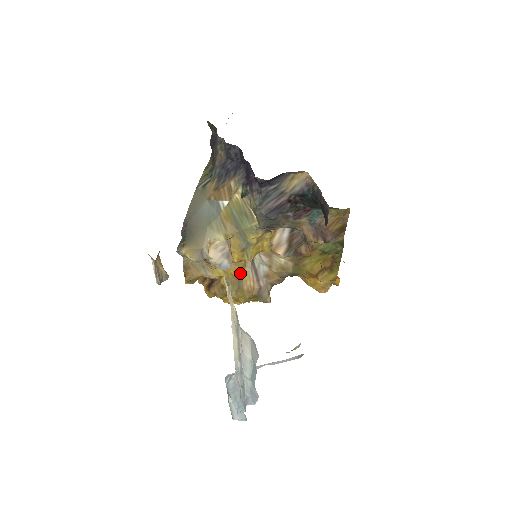
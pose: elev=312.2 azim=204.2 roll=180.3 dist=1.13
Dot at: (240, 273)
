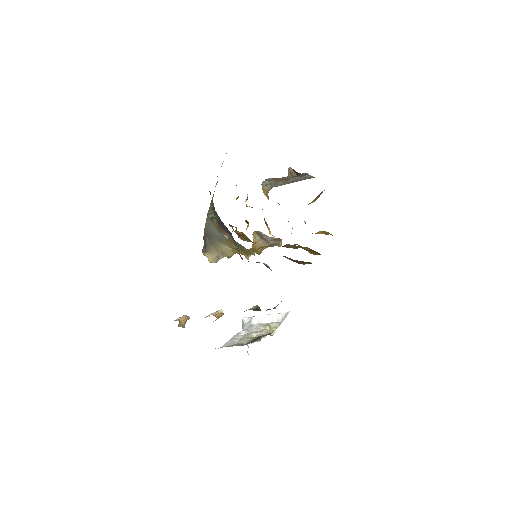
Dot at: (251, 248)
